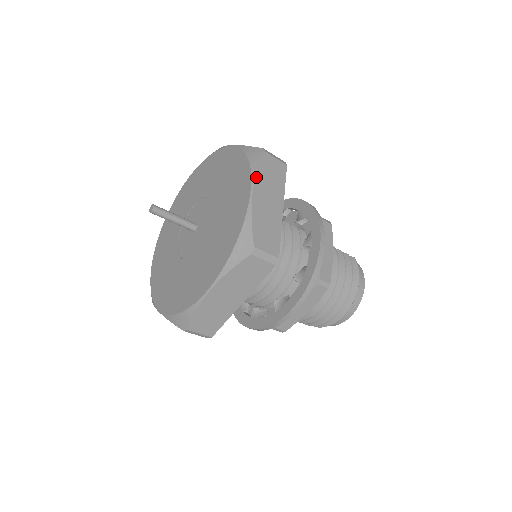
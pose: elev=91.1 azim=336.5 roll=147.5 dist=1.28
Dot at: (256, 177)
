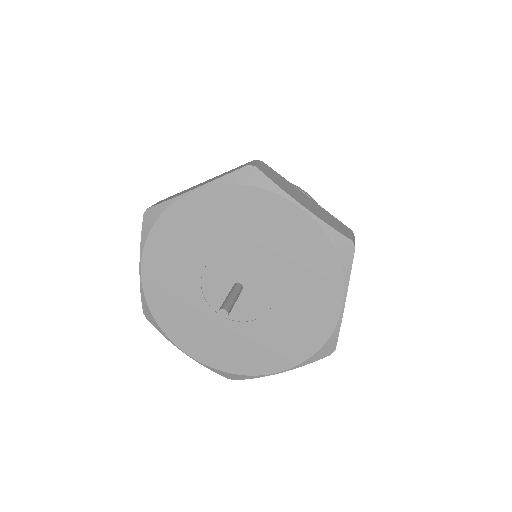
Dot at: occluded
